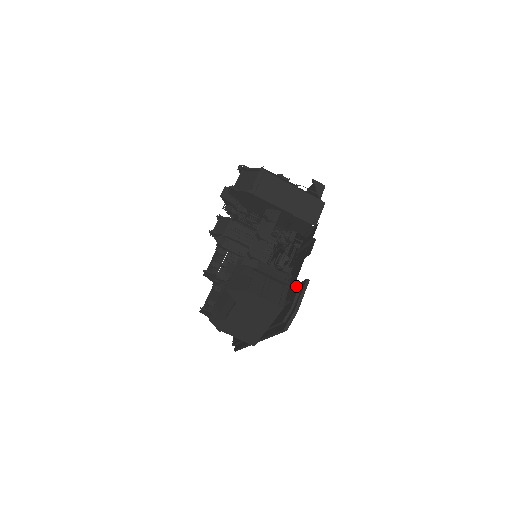
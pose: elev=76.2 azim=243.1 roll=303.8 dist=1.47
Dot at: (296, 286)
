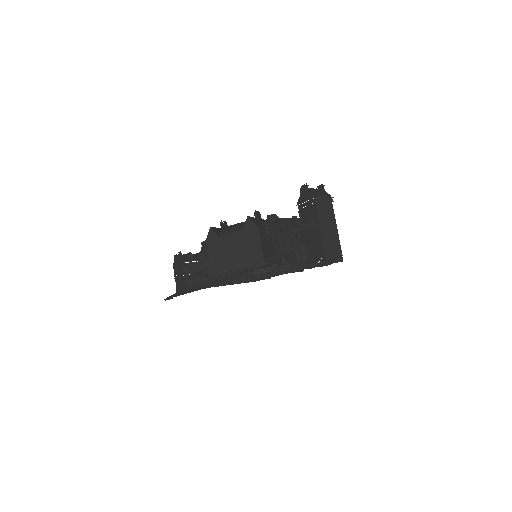
Dot at: occluded
